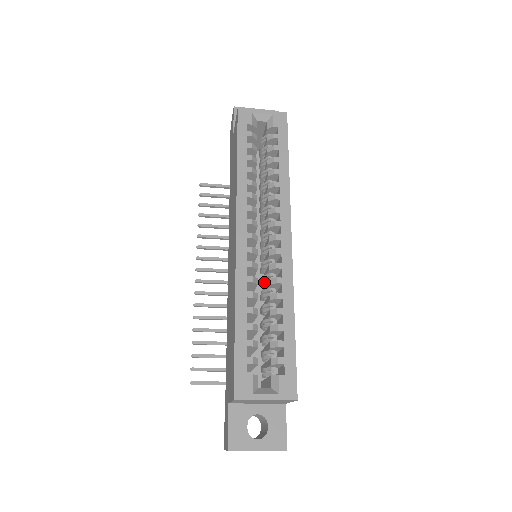
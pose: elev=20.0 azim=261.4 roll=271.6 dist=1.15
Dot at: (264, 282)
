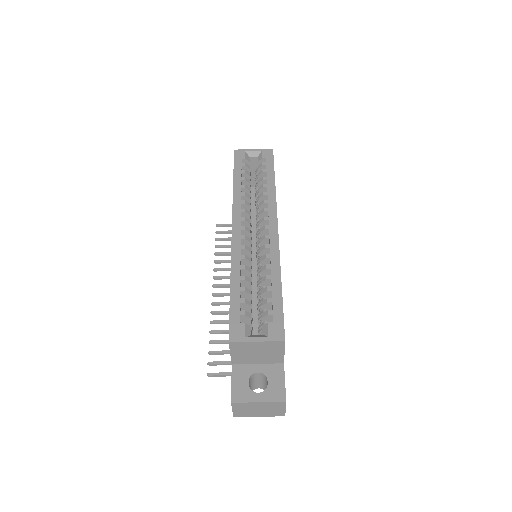
Dot at: (258, 264)
